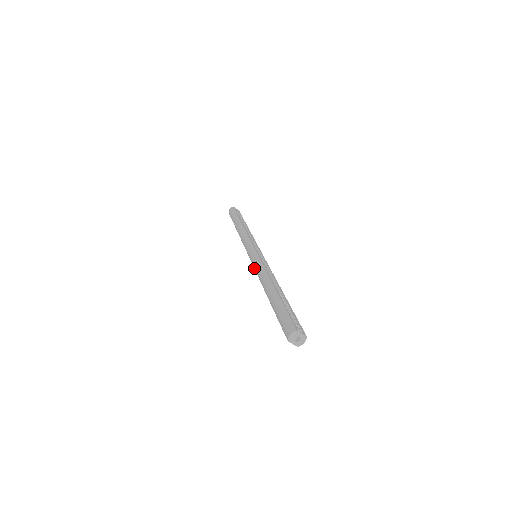
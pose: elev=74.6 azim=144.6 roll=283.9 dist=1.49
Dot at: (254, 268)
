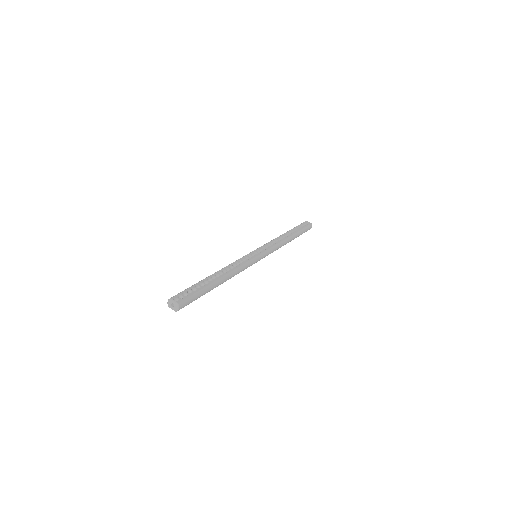
Dot at: occluded
